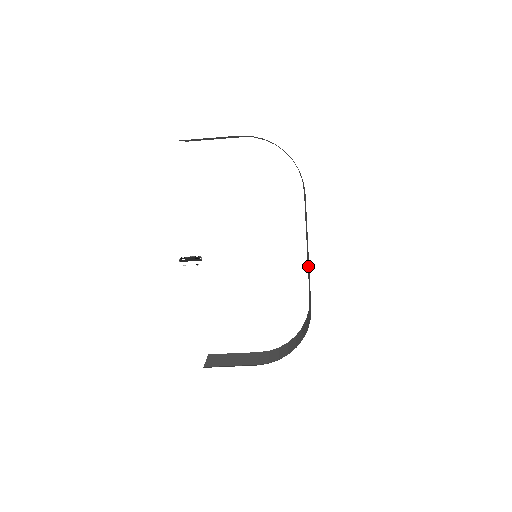
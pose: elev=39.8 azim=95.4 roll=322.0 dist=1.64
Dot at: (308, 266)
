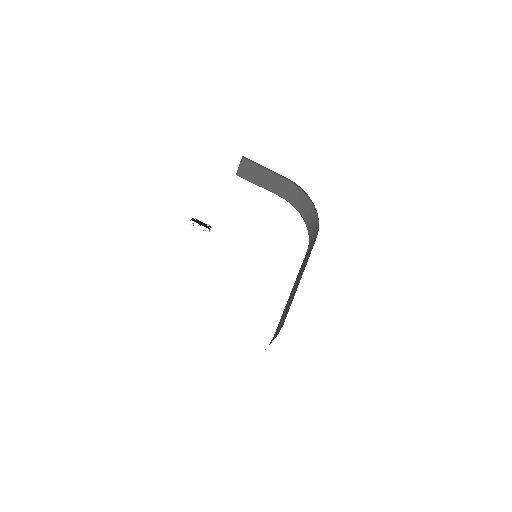
Dot at: (291, 298)
